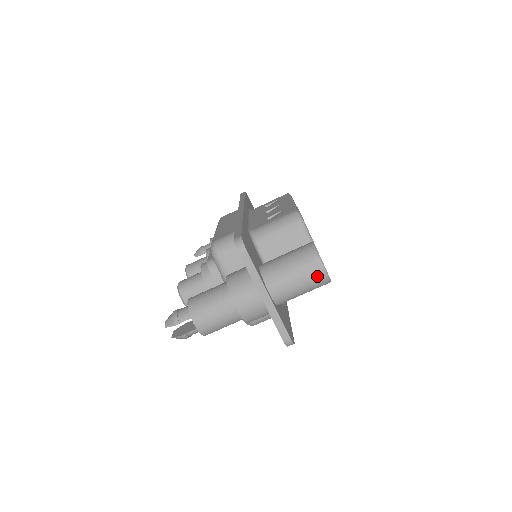
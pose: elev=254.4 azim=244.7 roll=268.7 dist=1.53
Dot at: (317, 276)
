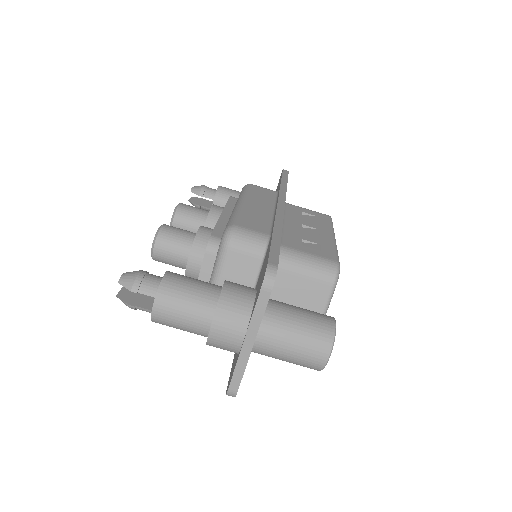
Dot at: (314, 361)
